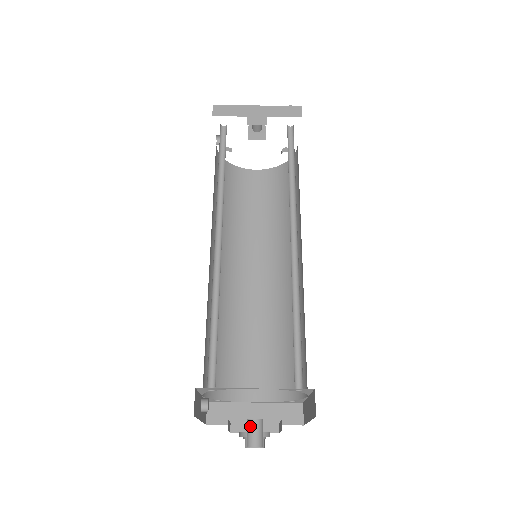
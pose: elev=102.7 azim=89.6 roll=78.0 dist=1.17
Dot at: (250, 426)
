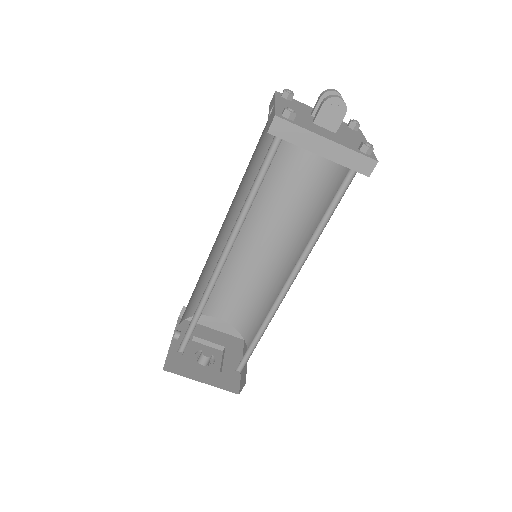
Dot at: (202, 358)
